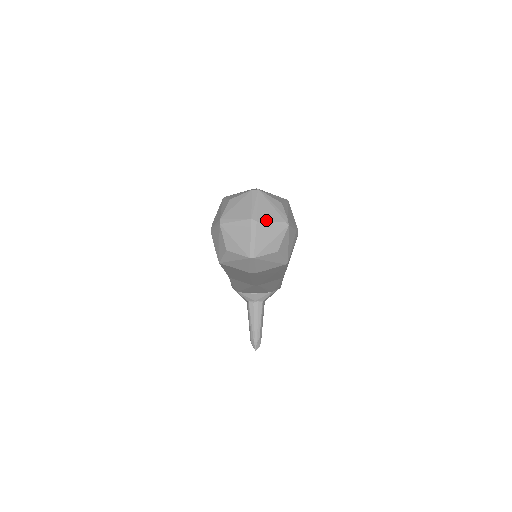
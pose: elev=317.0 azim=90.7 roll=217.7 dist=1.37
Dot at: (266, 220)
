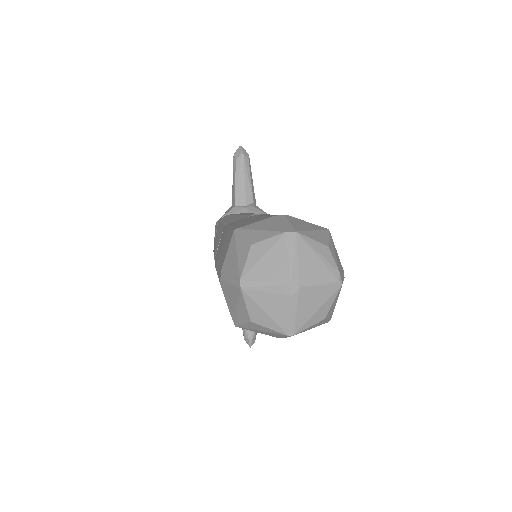
Dot at: (312, 283)
